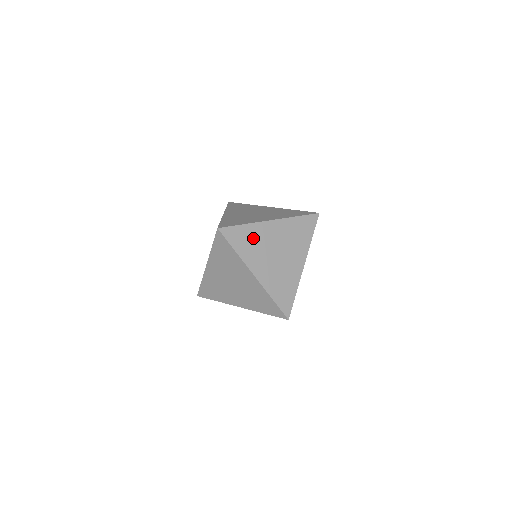
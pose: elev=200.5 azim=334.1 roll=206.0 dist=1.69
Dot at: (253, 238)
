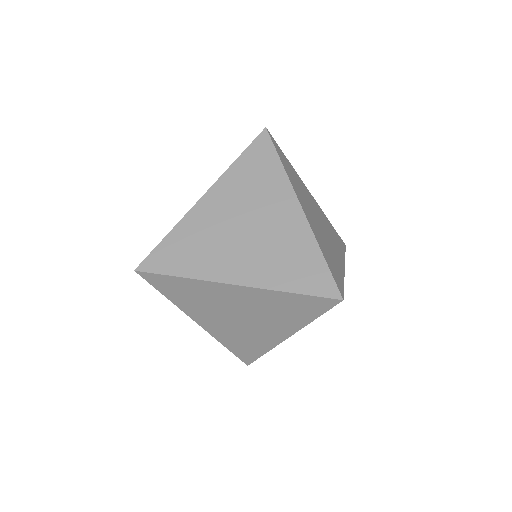
Dot at: occluded
